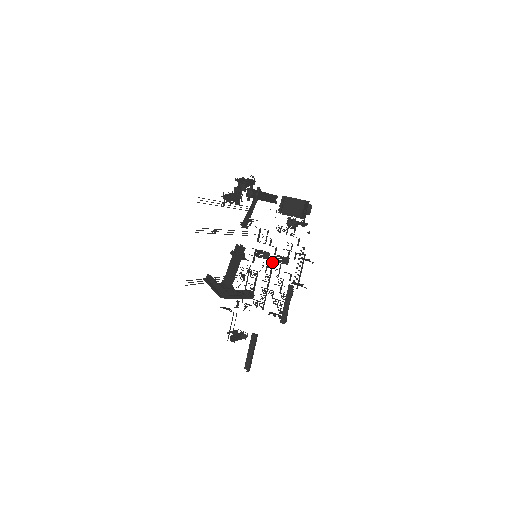
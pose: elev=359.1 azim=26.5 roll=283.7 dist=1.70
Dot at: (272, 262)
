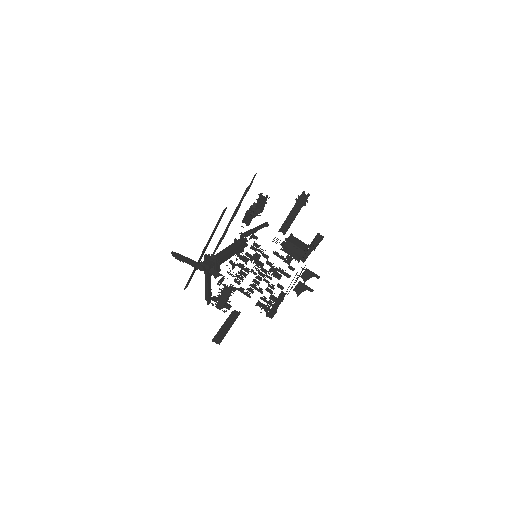
Dot at: (270, 268)
